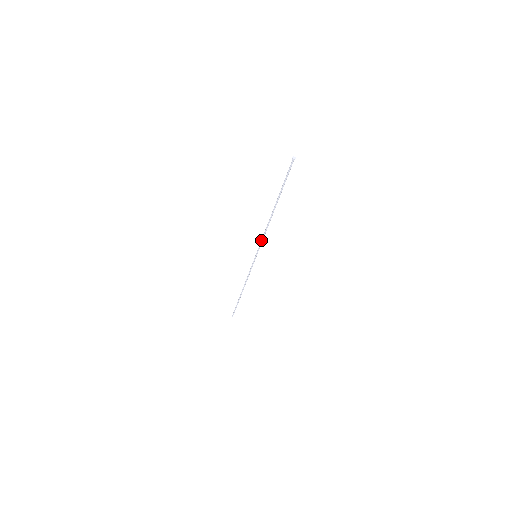
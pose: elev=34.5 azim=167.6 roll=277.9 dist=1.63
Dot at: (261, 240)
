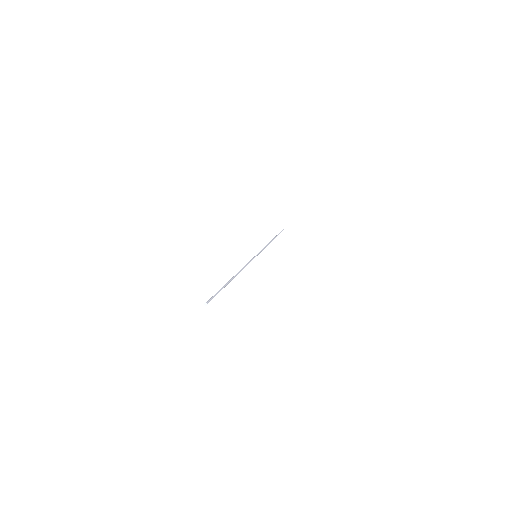
Dot at: (247, 264)
